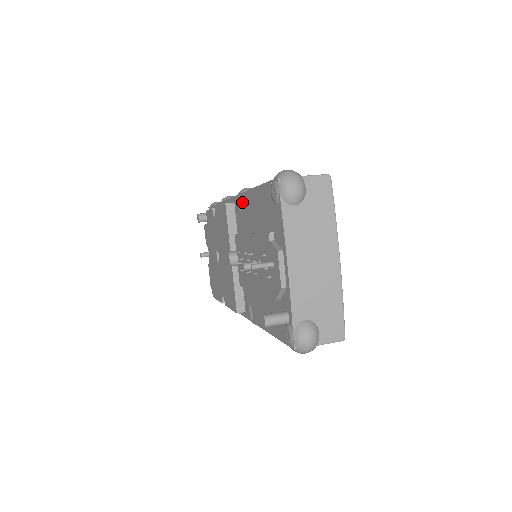
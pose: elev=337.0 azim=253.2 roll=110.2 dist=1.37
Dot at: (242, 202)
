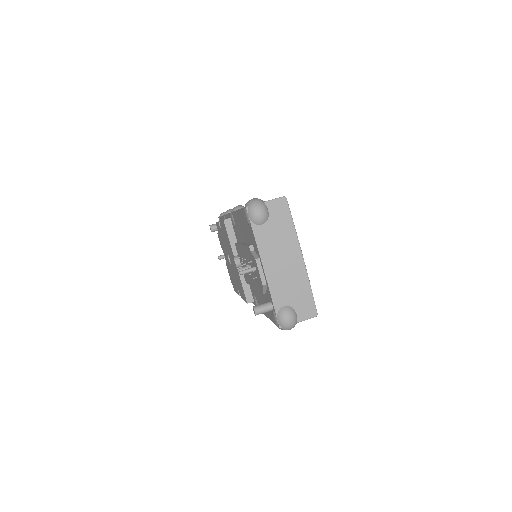
Dot at: (234, 219)
